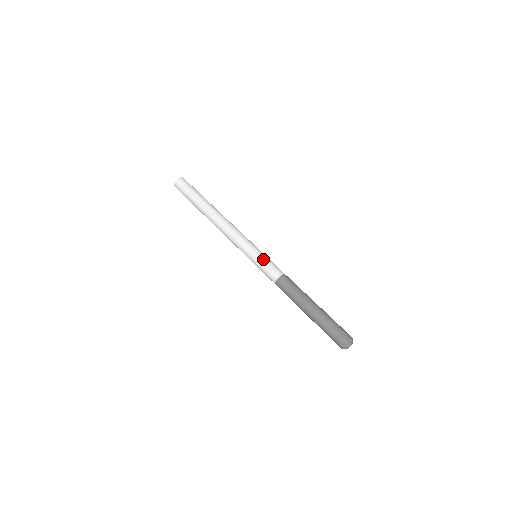
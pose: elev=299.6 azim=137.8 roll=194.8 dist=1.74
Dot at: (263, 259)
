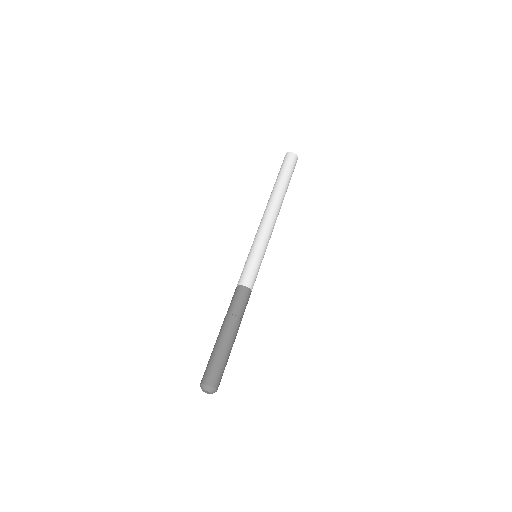
Dot at: (254, 261)
